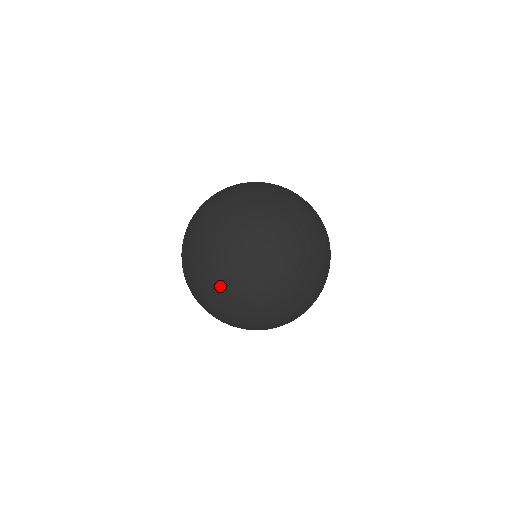
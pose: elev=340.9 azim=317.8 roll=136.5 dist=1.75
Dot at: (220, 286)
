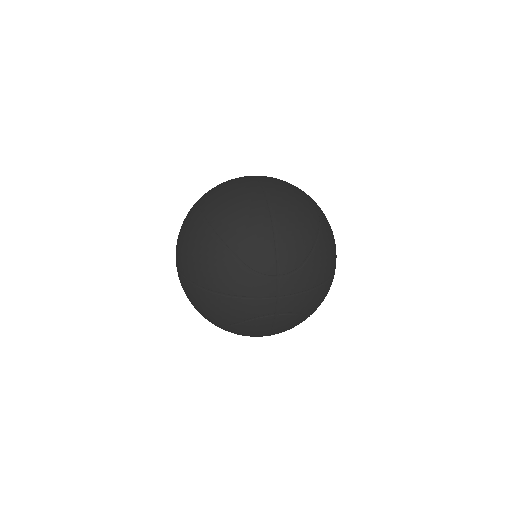
Dot at: (202, 229)
